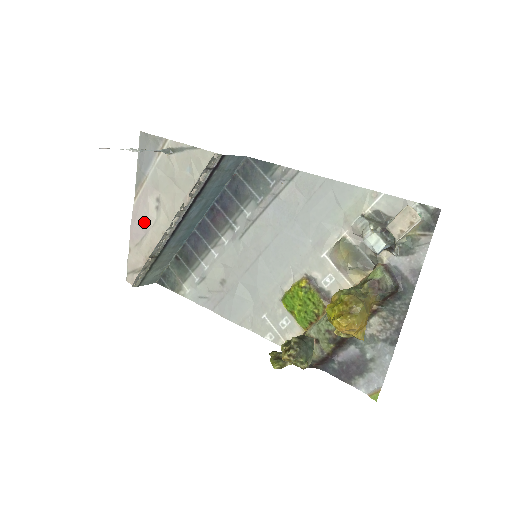
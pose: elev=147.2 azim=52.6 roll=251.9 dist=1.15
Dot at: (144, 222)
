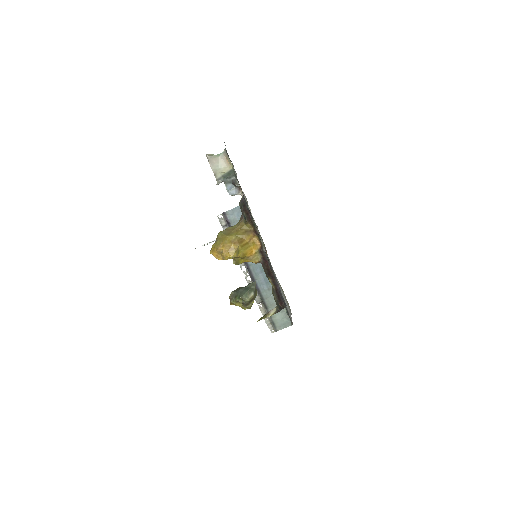
Dot at: occluded
